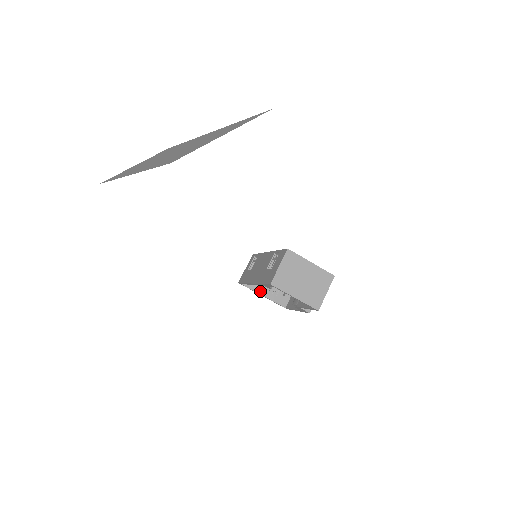
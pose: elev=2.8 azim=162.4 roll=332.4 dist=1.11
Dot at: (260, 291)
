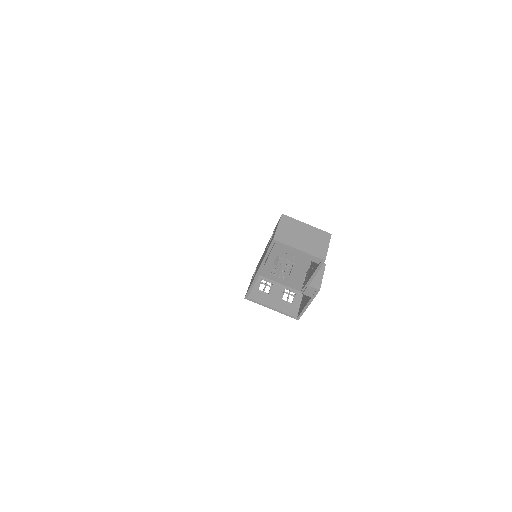
Dot at: (268, 304)
